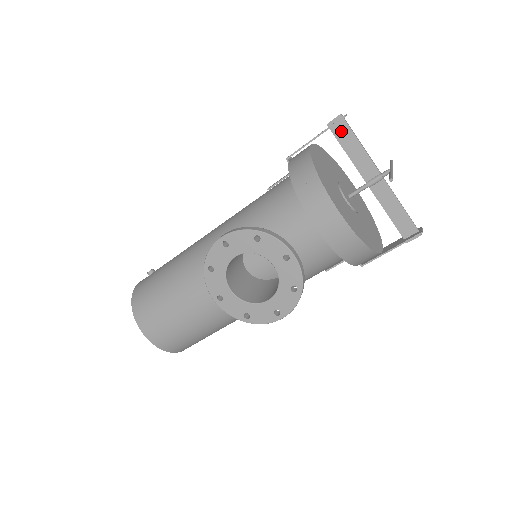
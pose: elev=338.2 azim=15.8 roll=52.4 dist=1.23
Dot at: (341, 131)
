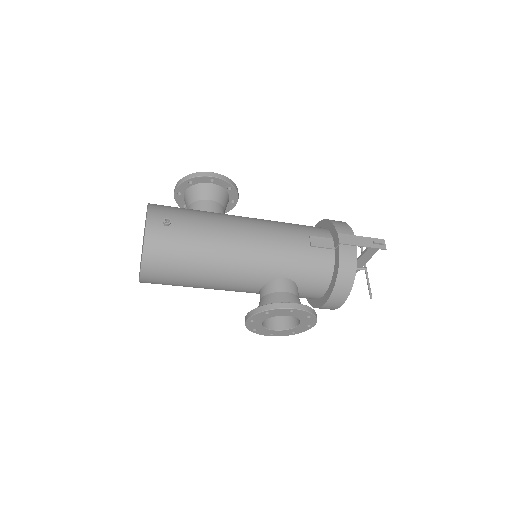
Dot at: occluded
